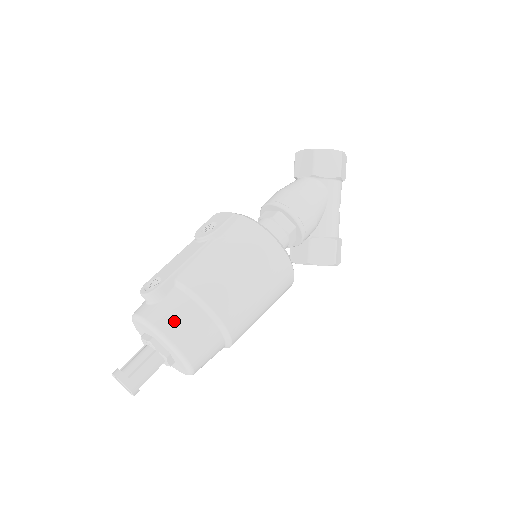
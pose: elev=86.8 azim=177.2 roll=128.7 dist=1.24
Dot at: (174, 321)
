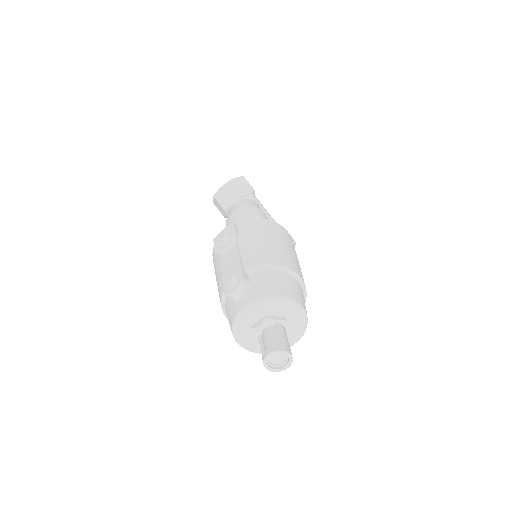
Dot at: (273, 286)
